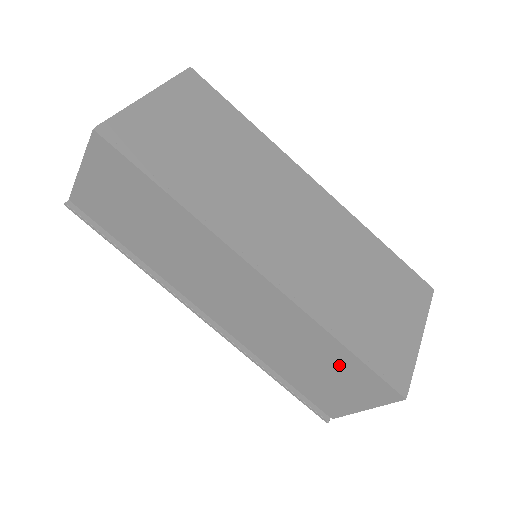
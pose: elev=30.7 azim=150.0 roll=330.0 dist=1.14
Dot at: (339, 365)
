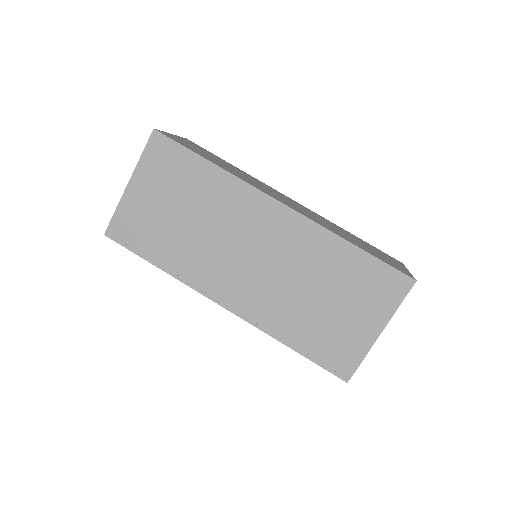
Dot at: occluded
